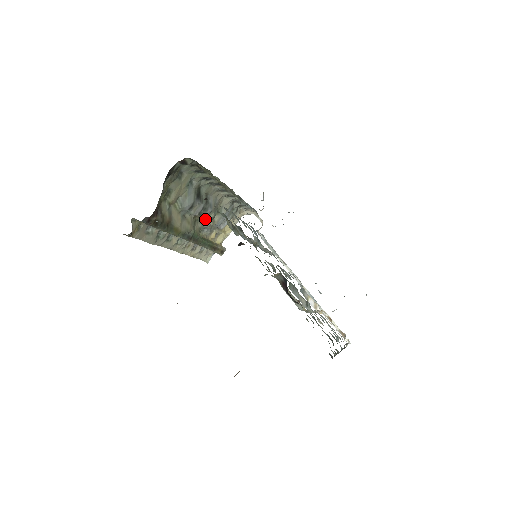
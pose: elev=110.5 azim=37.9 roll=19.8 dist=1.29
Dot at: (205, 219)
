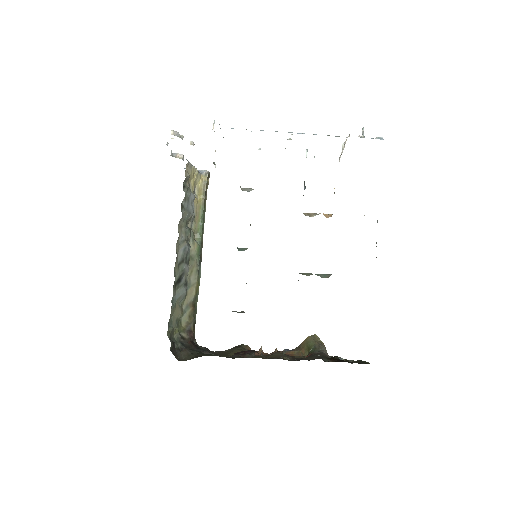
Dot at: (188, 240)
